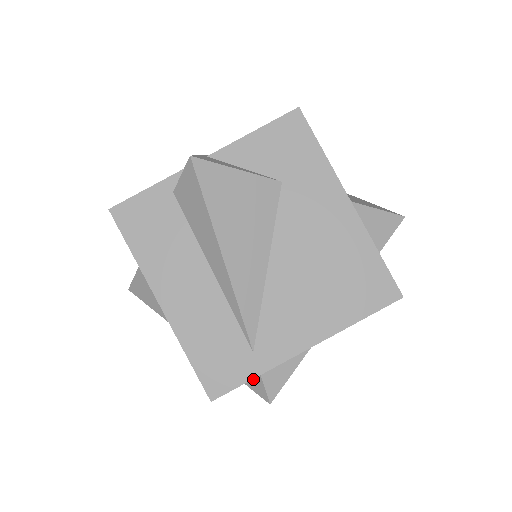
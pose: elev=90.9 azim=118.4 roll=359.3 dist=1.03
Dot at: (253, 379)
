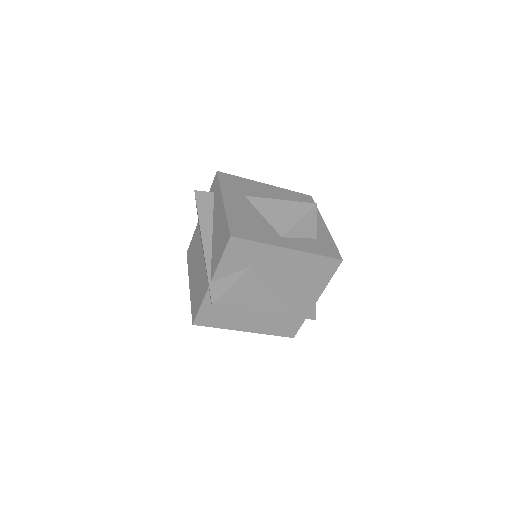
Dot at: occluded
